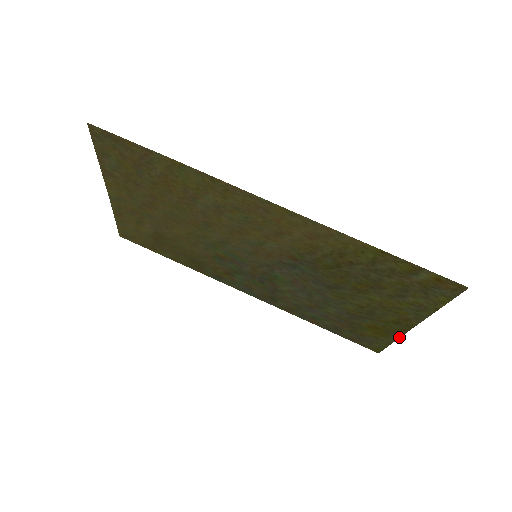
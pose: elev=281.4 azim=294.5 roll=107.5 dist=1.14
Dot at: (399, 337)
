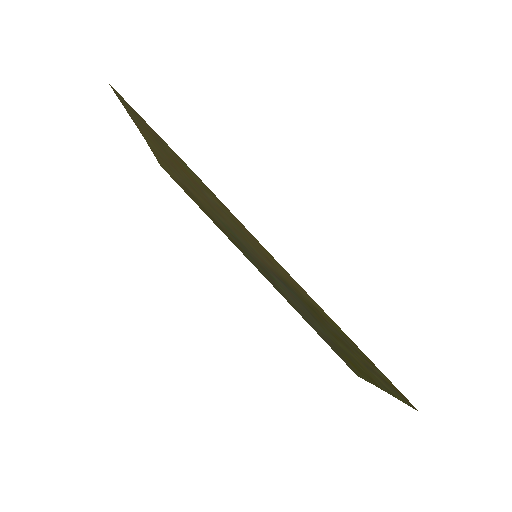
Dot at: (371, 383)
